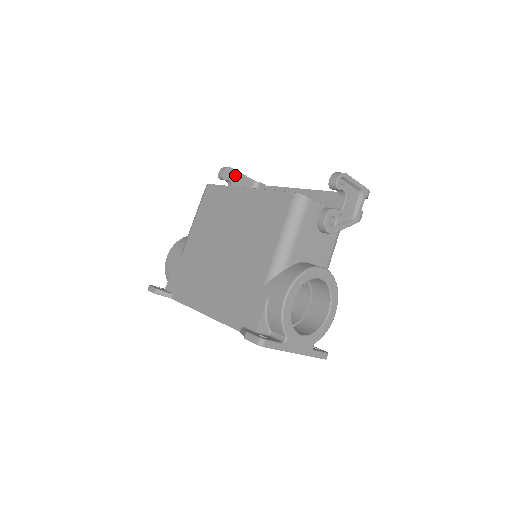
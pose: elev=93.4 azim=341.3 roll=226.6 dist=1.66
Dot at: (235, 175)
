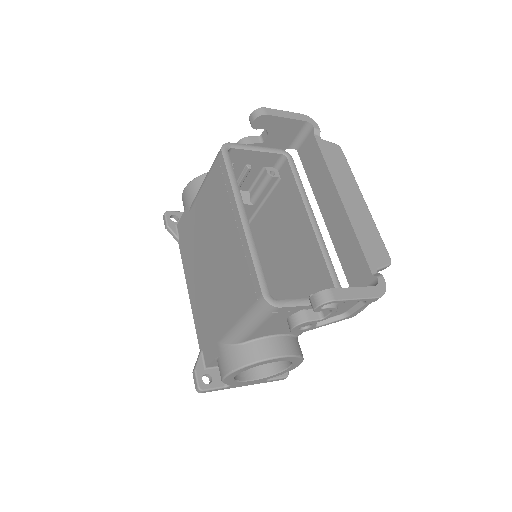
Dot at: (273, 121)
